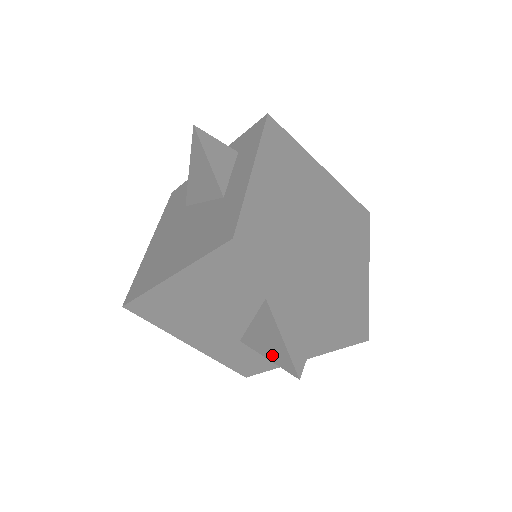
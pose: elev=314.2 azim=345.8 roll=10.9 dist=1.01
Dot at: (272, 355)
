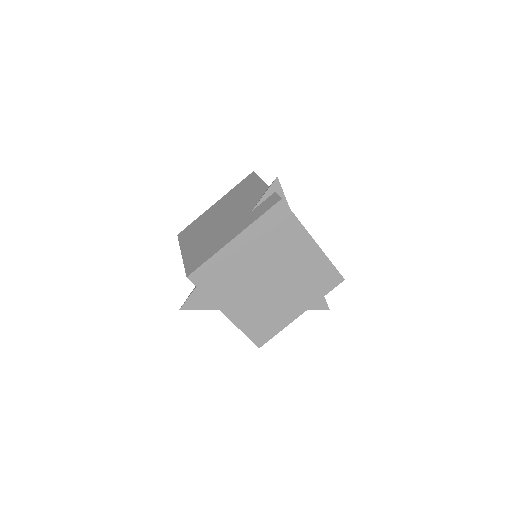
Dot at: occluded
